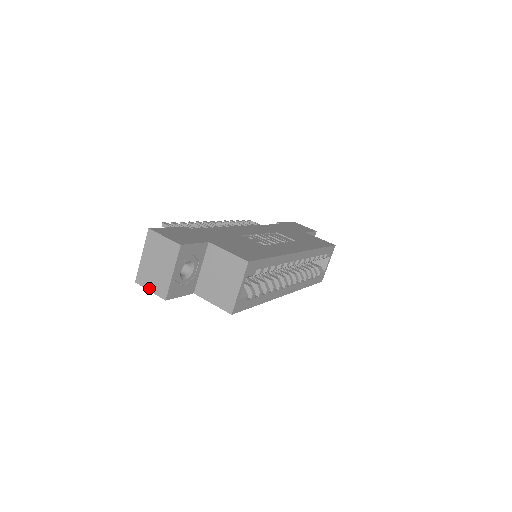
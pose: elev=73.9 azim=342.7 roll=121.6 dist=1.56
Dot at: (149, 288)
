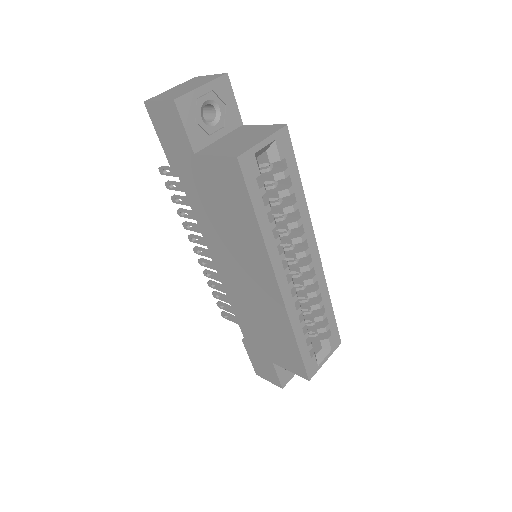
Dot at: (159, 99)
